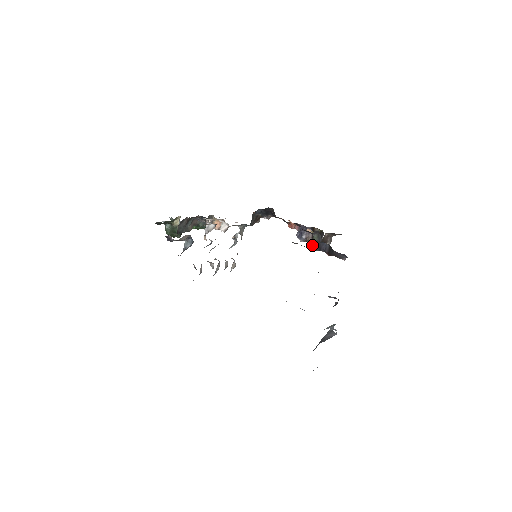
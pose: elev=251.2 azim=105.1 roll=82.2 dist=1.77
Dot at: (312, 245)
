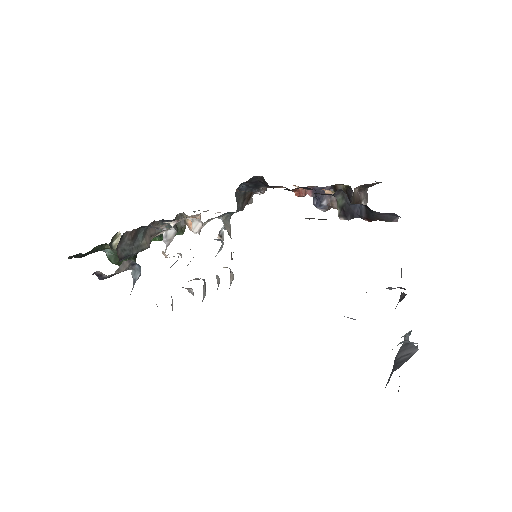
Dot at: (338, 213)
